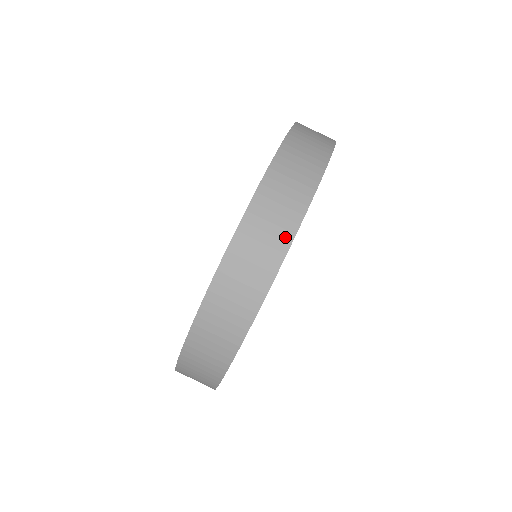
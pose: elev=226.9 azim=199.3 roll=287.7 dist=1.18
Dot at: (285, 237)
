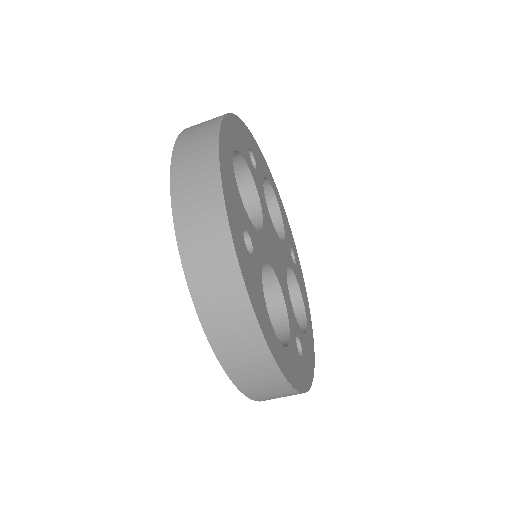
Dot at: (265, 359)
